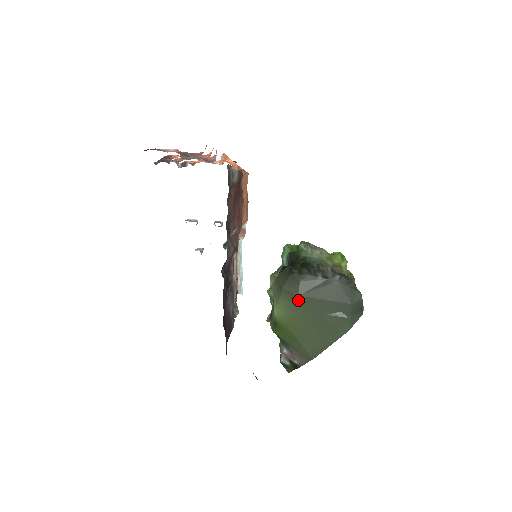
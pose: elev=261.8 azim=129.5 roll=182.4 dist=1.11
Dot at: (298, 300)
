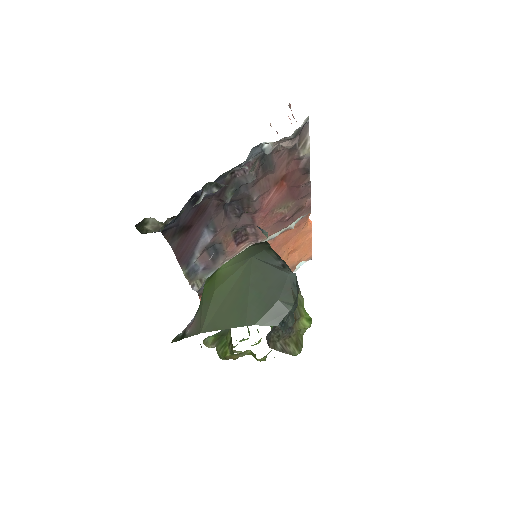
Dot at: (248, 261)
